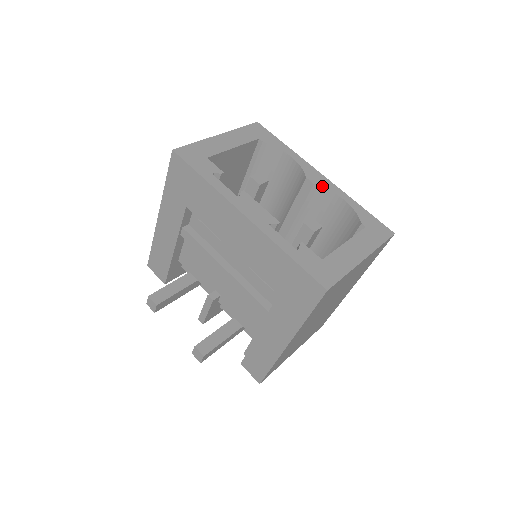
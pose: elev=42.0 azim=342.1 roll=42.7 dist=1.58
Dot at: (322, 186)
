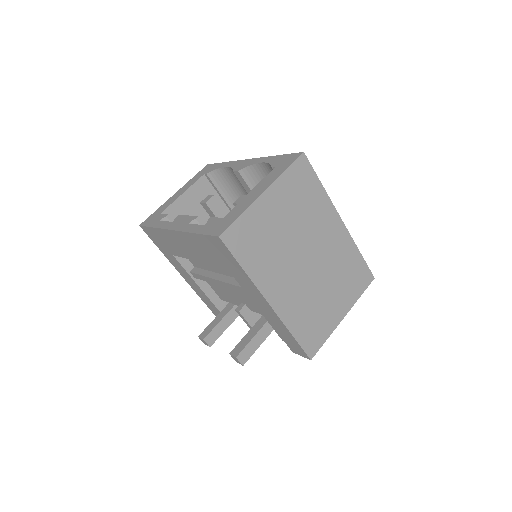
Dot at: (244, 167)
